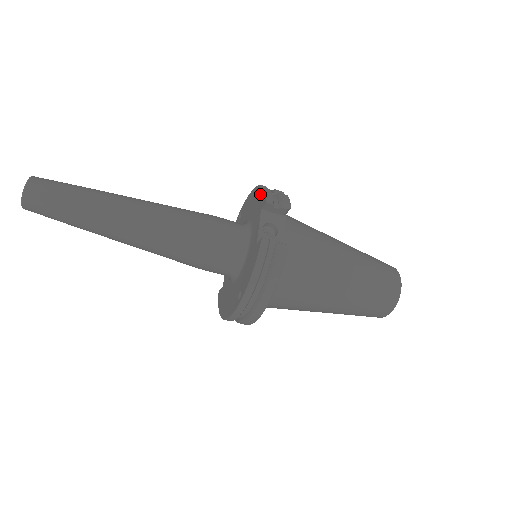
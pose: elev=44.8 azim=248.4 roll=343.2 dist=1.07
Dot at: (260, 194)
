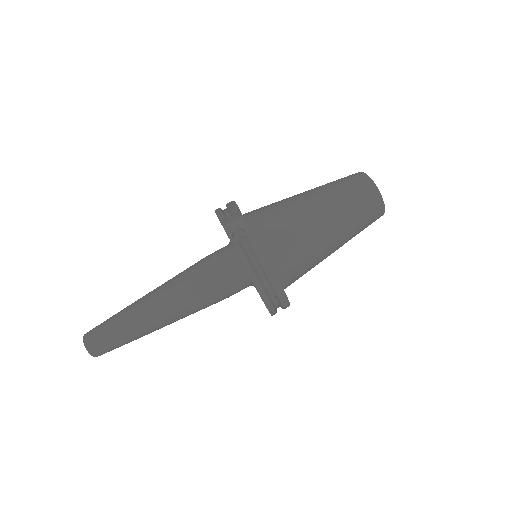
Dot at: occluded
